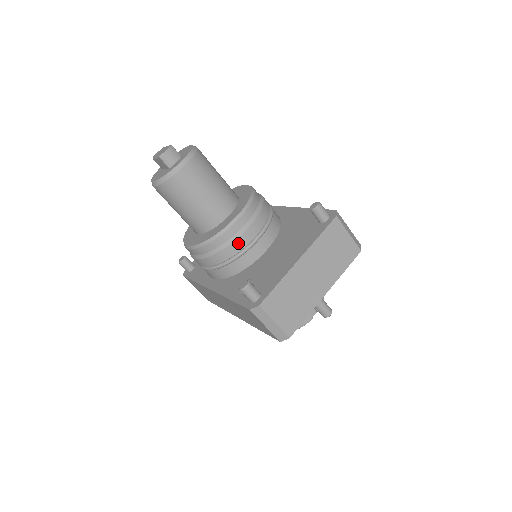
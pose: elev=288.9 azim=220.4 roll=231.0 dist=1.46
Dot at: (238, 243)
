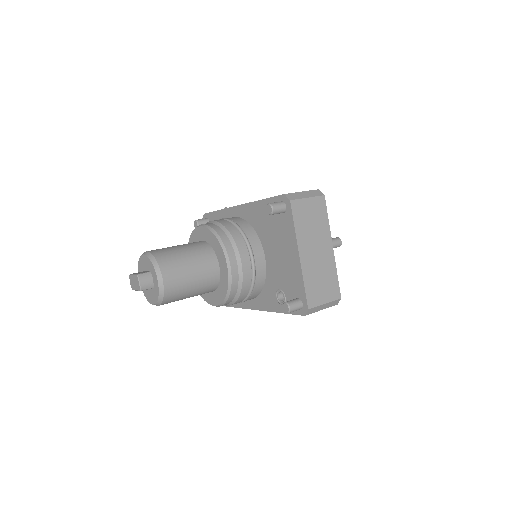
Dot at: (246, 276)
